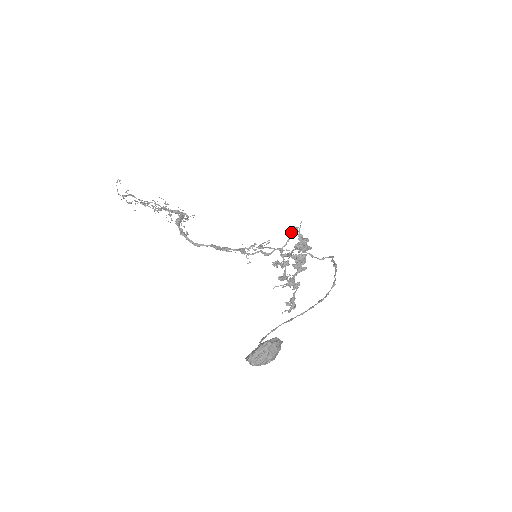
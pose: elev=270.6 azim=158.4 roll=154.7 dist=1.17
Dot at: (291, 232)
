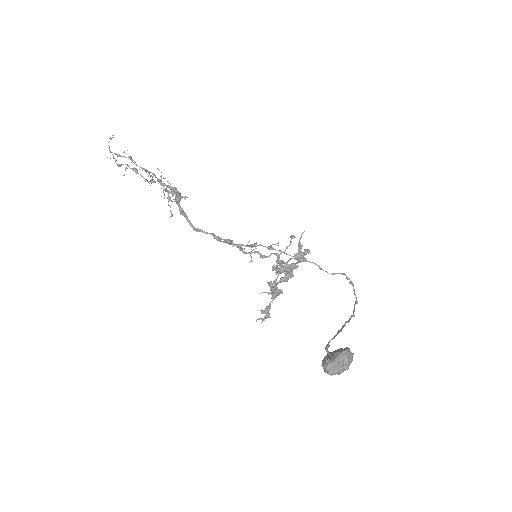
Dot at: (290, 240)
